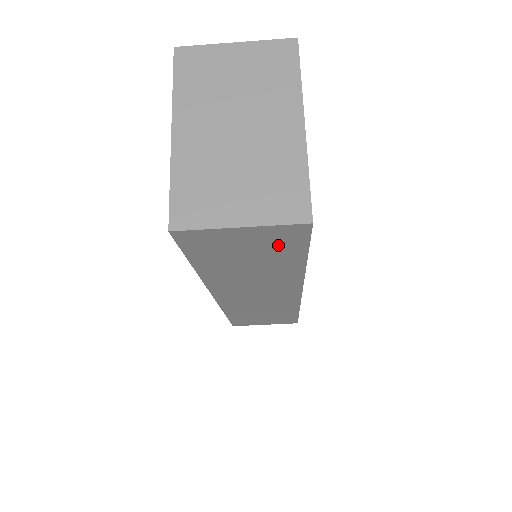
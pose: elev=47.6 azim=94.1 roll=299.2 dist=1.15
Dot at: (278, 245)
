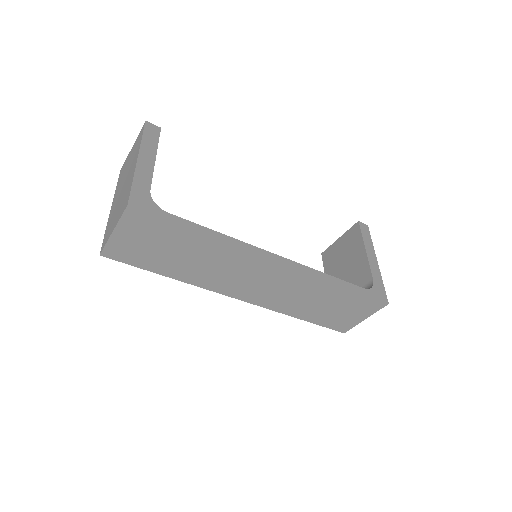
Dot at: (154, 231)
